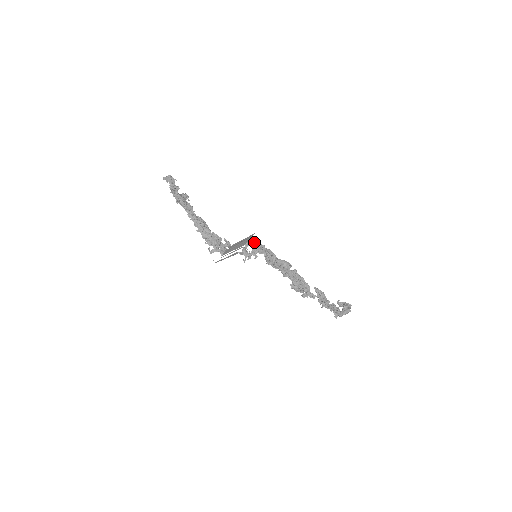
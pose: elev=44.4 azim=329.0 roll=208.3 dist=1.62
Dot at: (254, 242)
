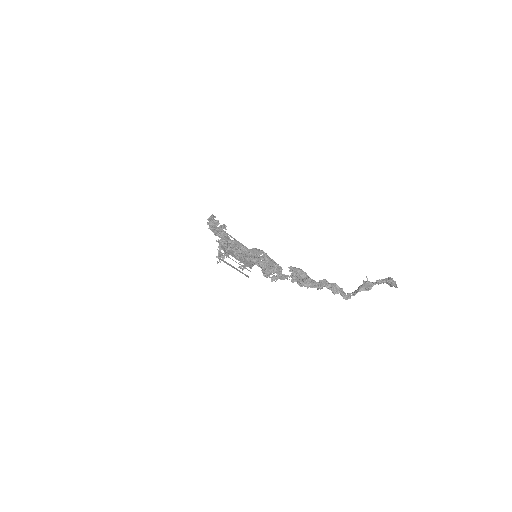
Dot at: (224, 241)
